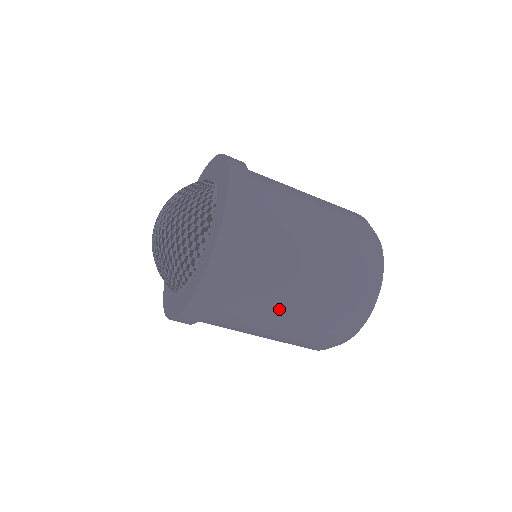
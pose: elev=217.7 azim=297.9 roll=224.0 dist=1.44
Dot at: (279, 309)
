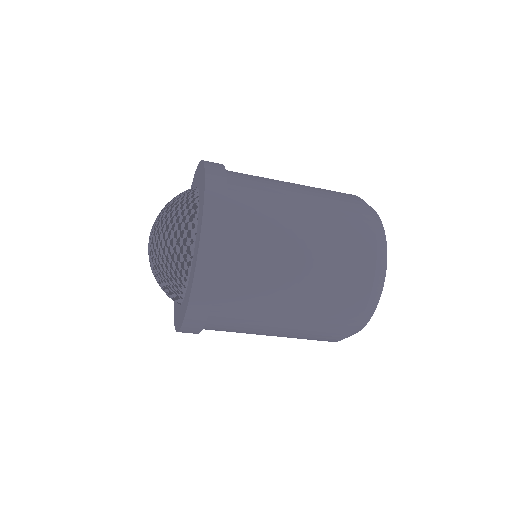
Dot at: (287, 277)
